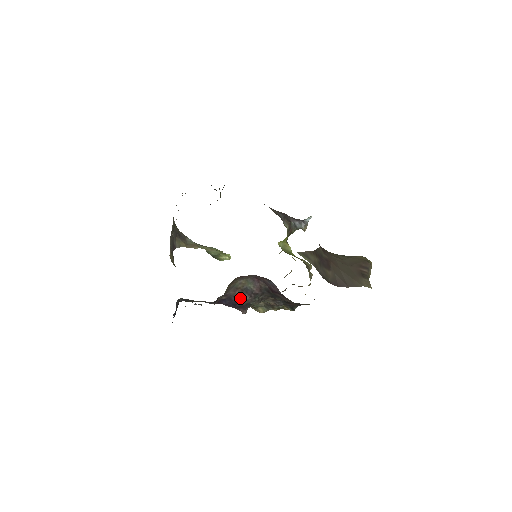
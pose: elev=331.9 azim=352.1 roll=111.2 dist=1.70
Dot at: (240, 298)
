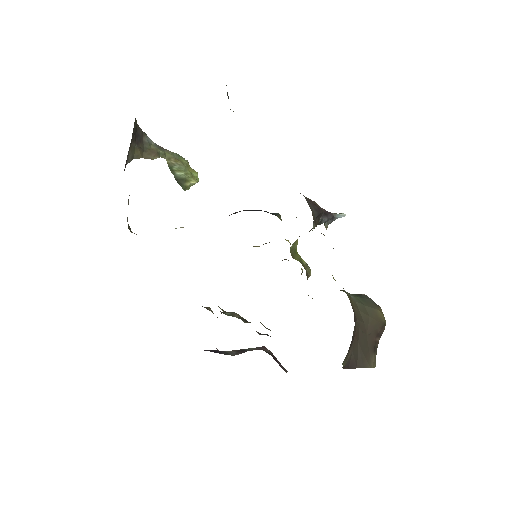
Dot at: (229, 352)
